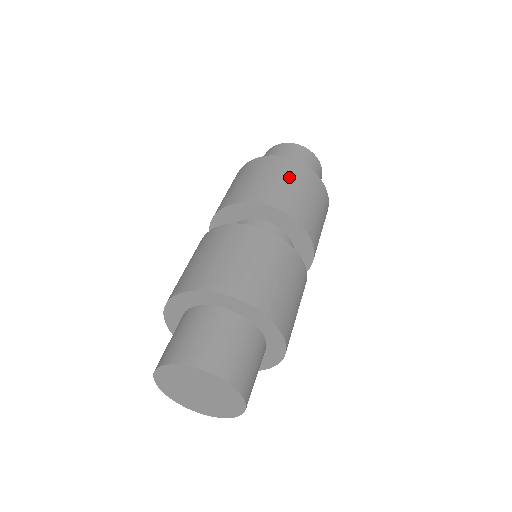
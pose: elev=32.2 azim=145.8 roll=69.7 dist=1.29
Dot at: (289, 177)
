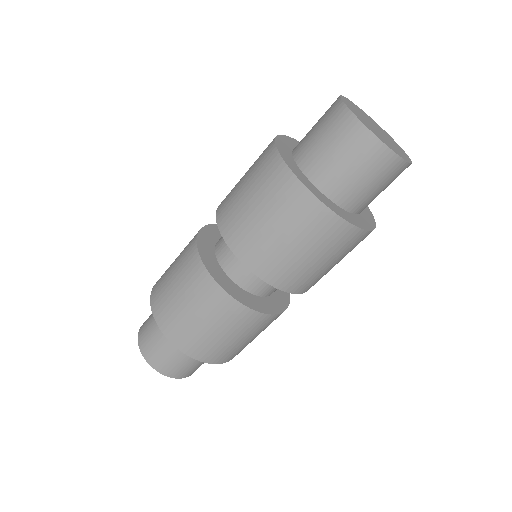
Dot at: (275, 213)
